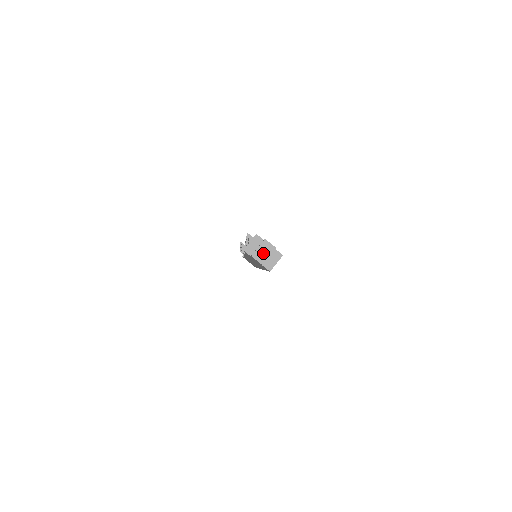
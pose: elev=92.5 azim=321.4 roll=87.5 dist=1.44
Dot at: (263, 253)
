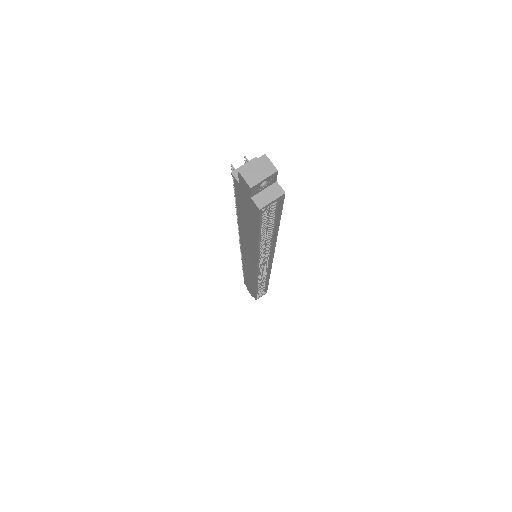
Dot at: (256, 172)
